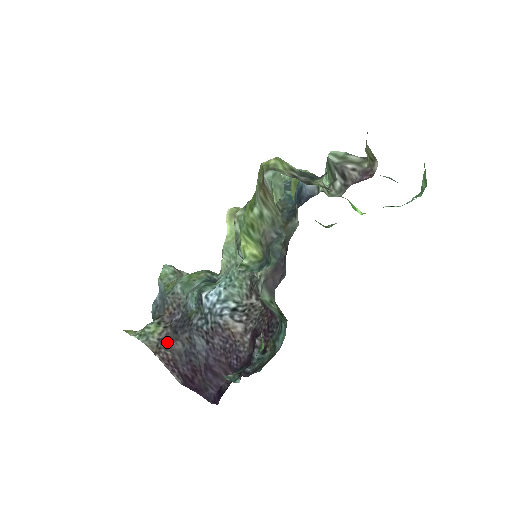
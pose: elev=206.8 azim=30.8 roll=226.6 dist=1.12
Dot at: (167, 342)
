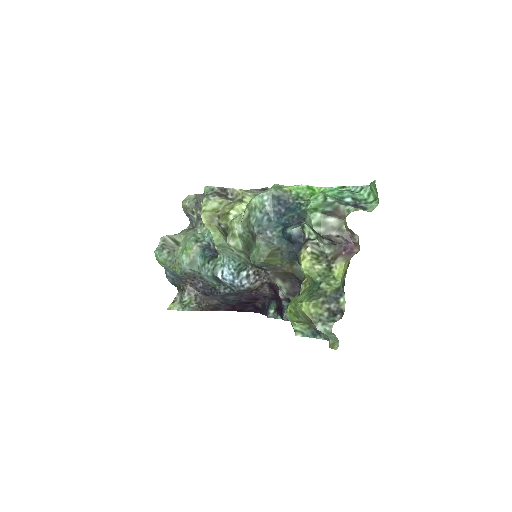
Dot at: (205, 303)
